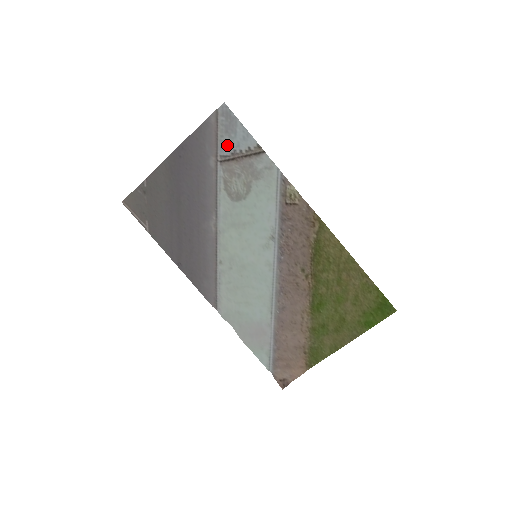
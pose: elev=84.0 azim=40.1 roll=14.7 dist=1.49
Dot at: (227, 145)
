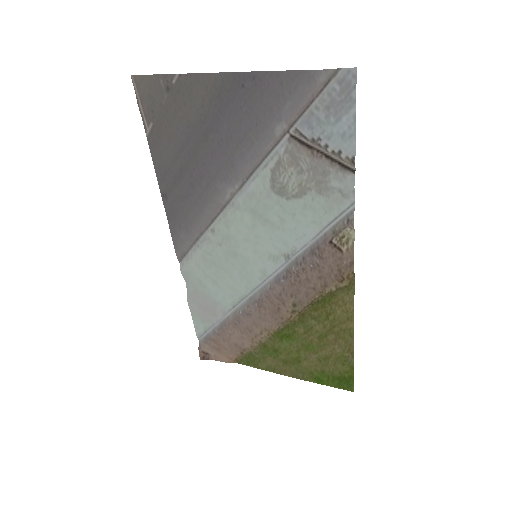
Dot at: (315, 124)
